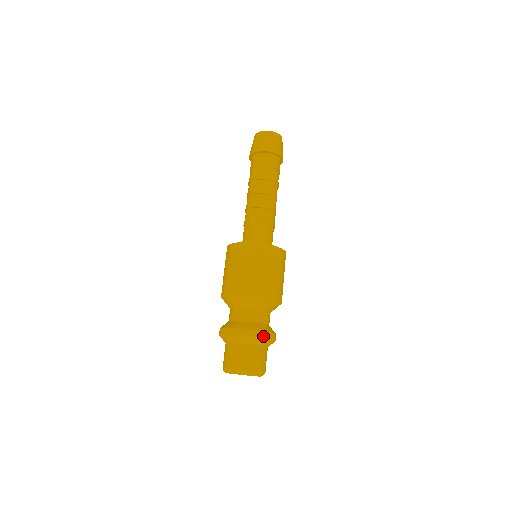
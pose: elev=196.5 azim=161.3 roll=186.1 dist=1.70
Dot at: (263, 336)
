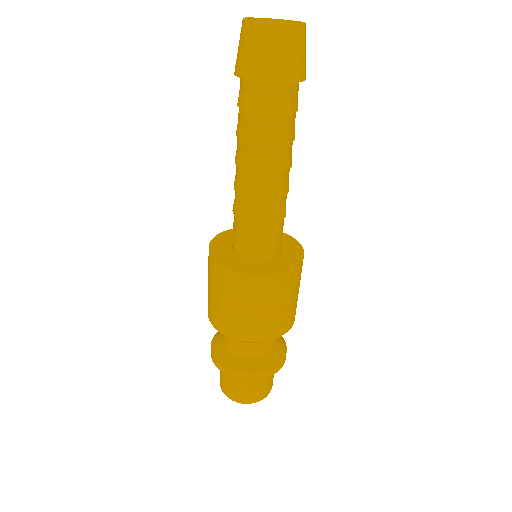
Dot at: (237, 377)
